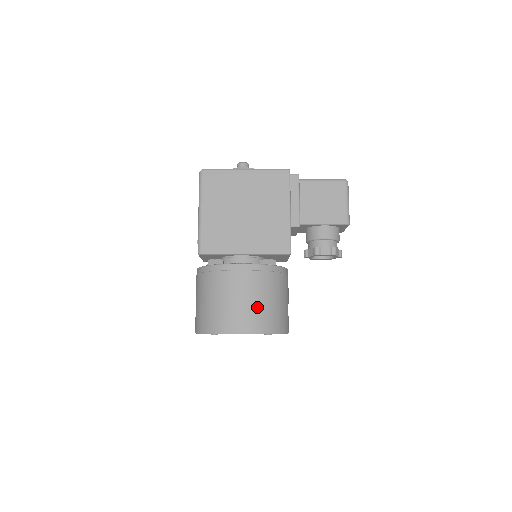
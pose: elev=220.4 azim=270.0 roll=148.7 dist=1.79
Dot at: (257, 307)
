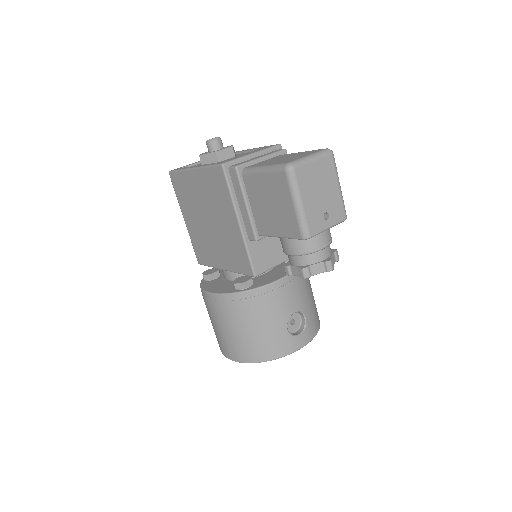
Dot at: (232, 338)
